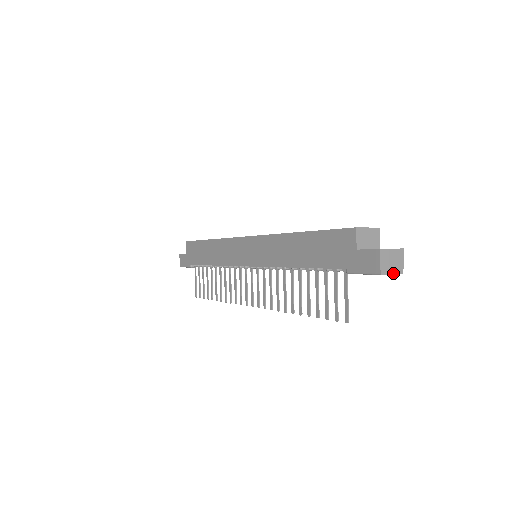
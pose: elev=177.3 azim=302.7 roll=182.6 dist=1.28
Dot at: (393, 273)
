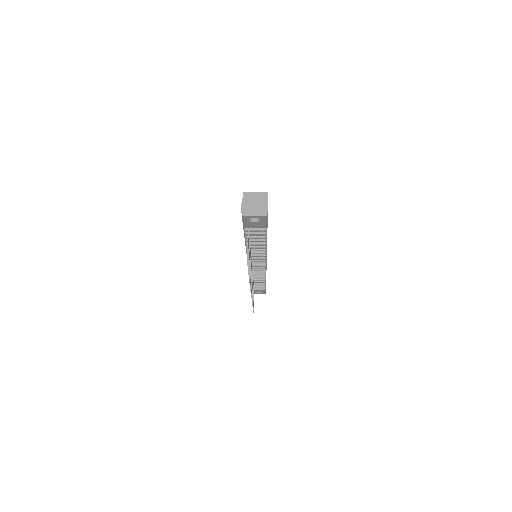
Dot at: (255, 215)
